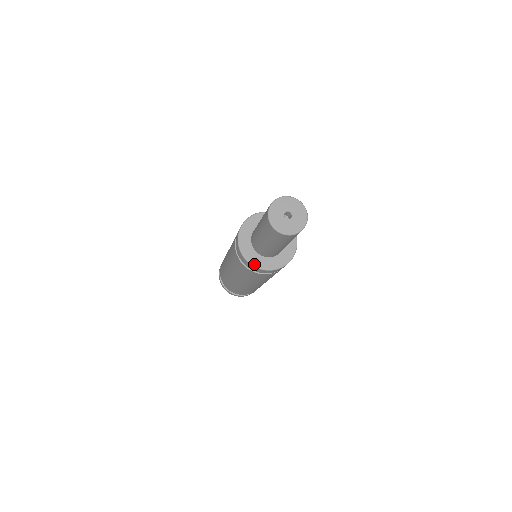
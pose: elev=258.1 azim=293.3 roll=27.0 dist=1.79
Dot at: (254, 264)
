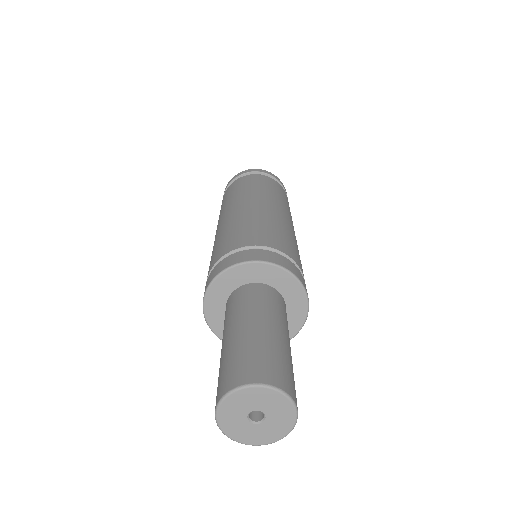
Dot at: occluded
